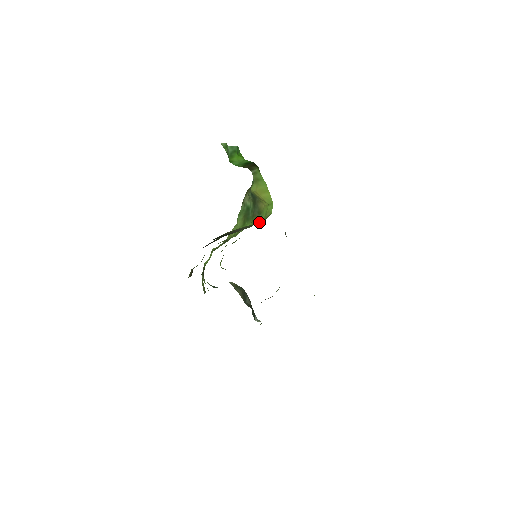
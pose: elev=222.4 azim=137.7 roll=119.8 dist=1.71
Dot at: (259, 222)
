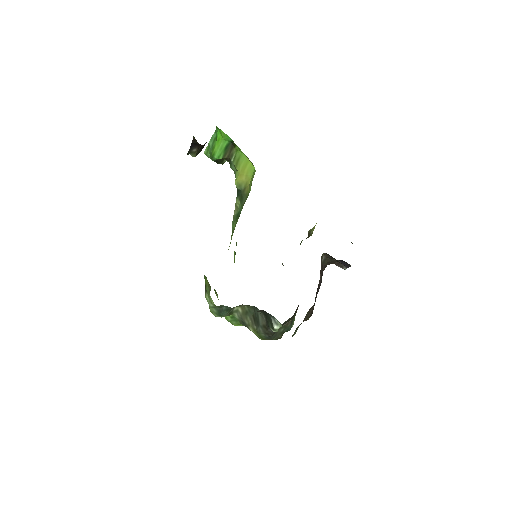
Dot at: occluded
